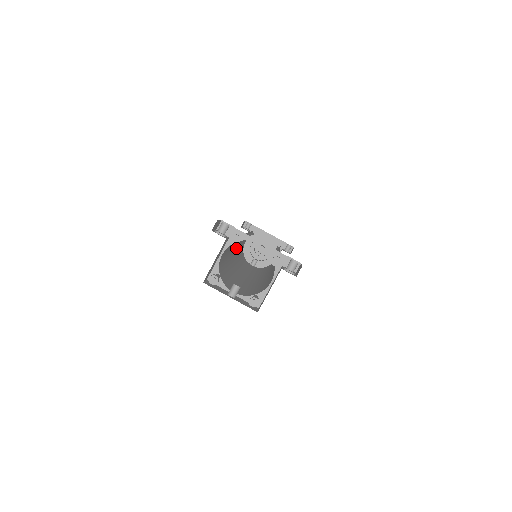
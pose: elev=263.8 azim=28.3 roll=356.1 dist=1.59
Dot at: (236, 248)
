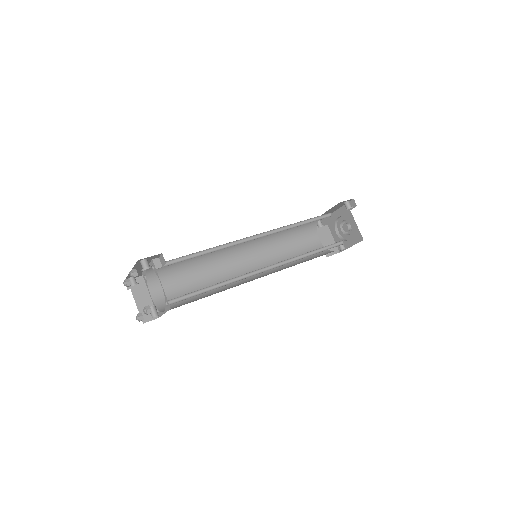
Dot at: (252, 264)
